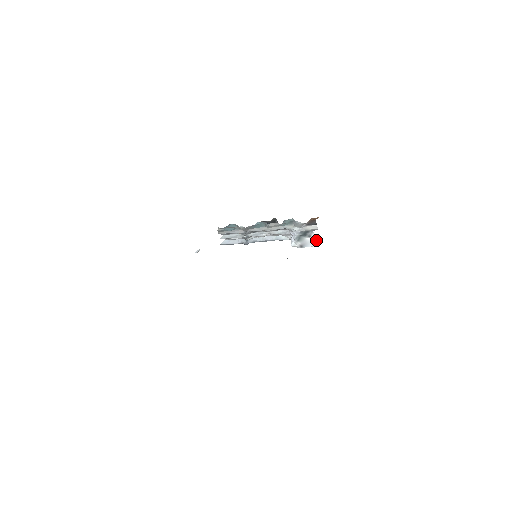
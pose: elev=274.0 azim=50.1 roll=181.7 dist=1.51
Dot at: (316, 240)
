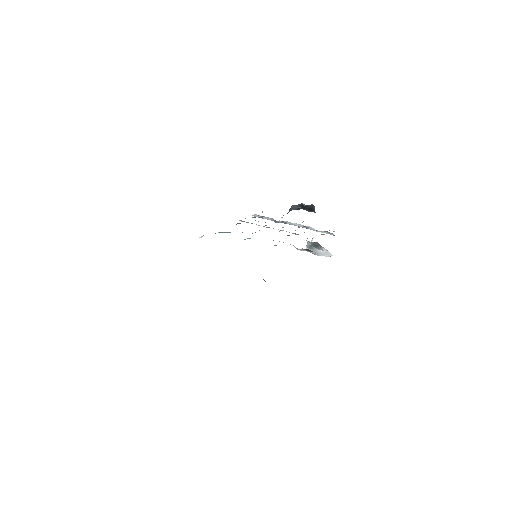
Dot at: (330, 253)
